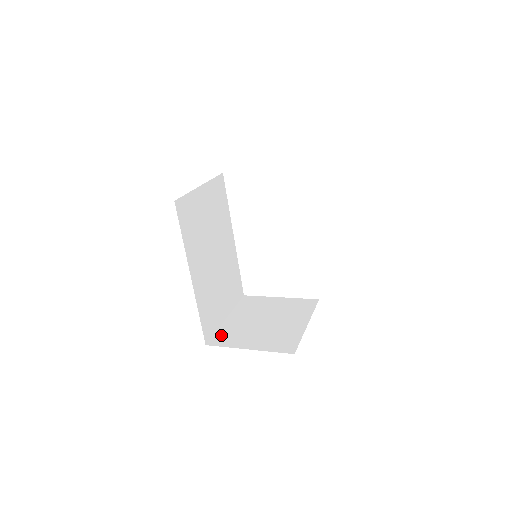
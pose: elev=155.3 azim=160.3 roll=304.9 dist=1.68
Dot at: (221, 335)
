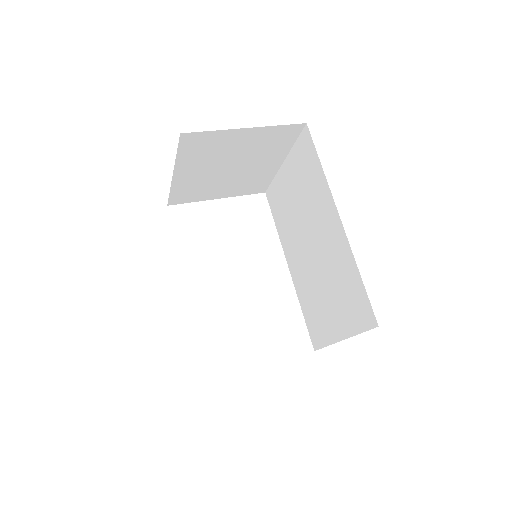
Dot at: occluded
